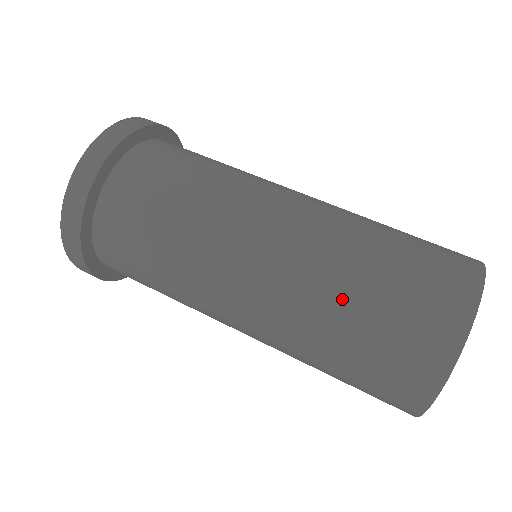
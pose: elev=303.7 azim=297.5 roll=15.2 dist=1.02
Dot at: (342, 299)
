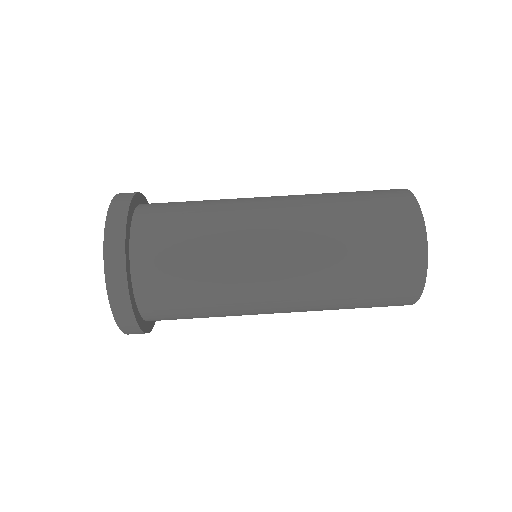
Dot at: (344, 287)
